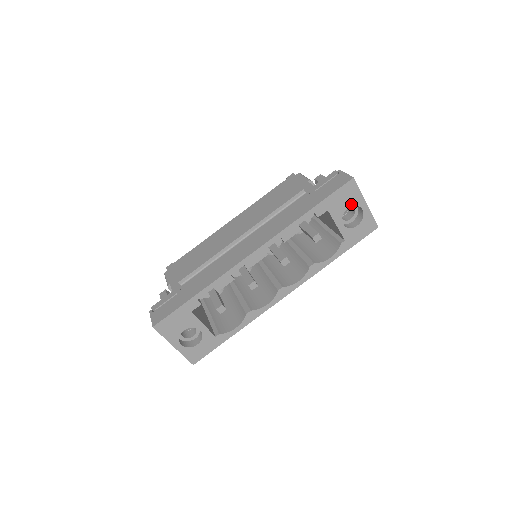
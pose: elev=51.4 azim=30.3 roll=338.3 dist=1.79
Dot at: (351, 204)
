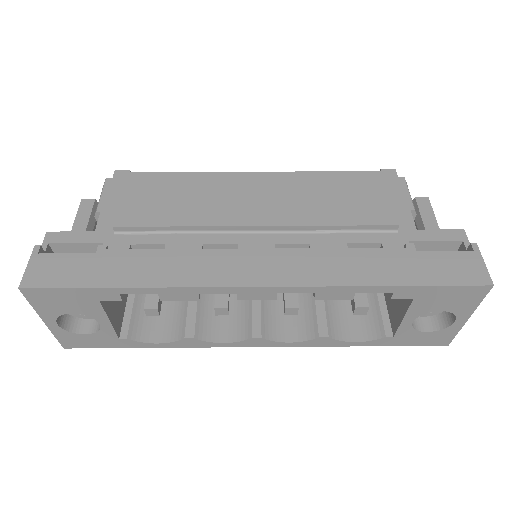
Dot at: (450, 309)
